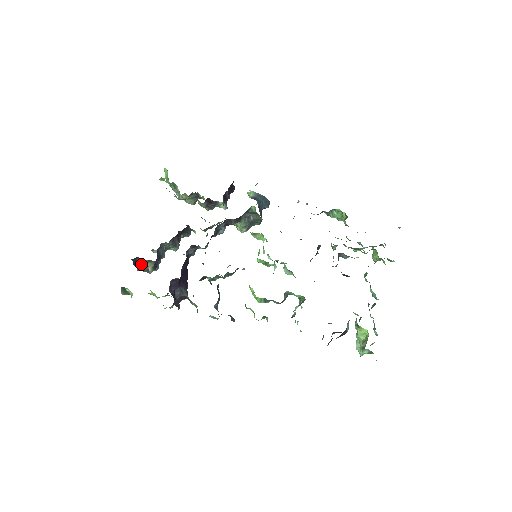
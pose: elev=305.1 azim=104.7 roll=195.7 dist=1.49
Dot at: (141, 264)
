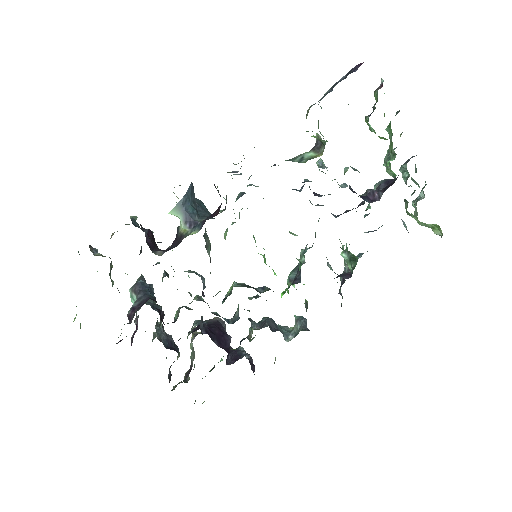
Dot at: occluded
